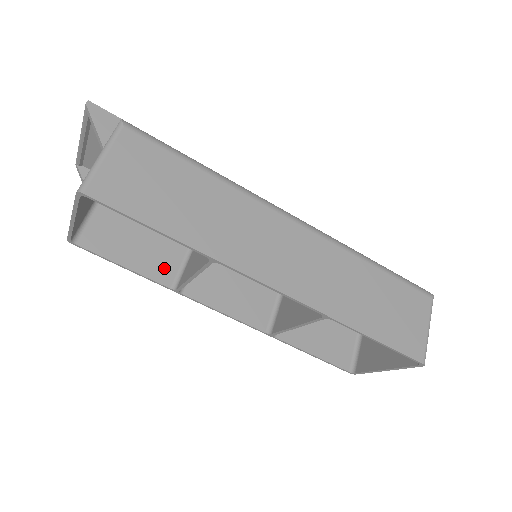
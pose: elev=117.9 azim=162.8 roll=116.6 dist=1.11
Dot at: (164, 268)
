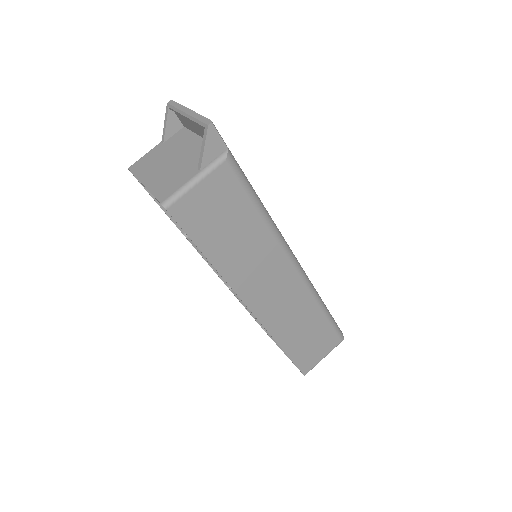
Dot at: occluded
